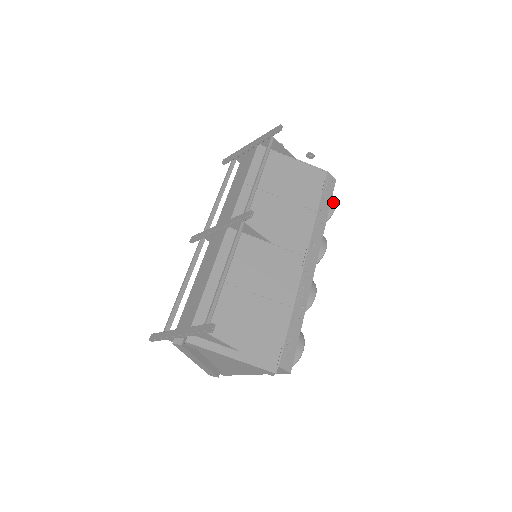
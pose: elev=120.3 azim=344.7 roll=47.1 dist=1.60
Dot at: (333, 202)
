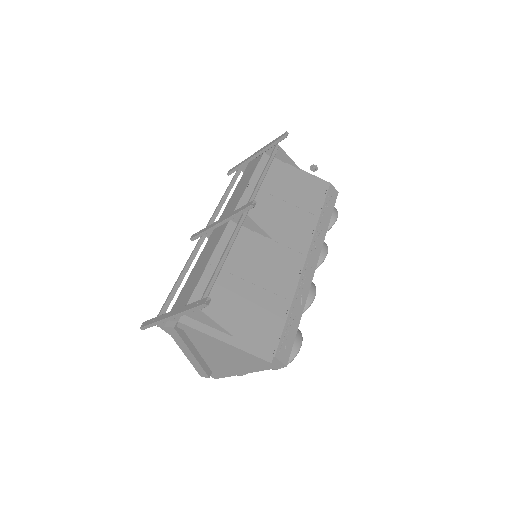
Dot at: (335, 212)
